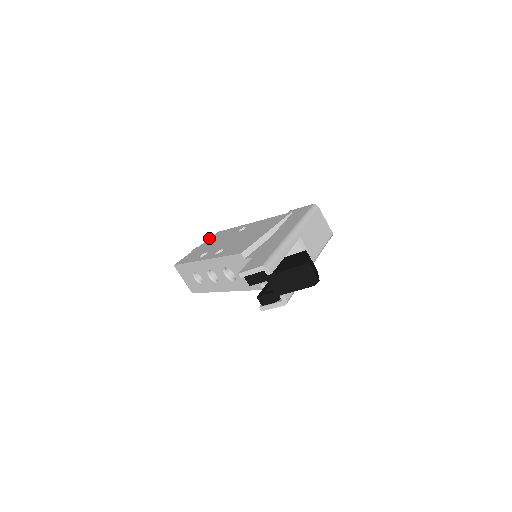
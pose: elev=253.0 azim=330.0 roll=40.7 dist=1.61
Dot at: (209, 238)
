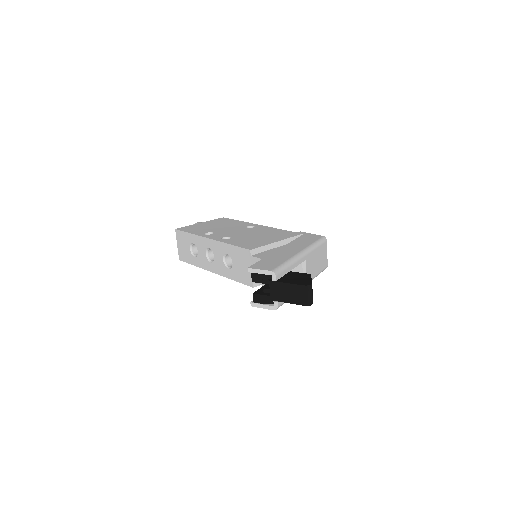
Dot at: (214, 219)
